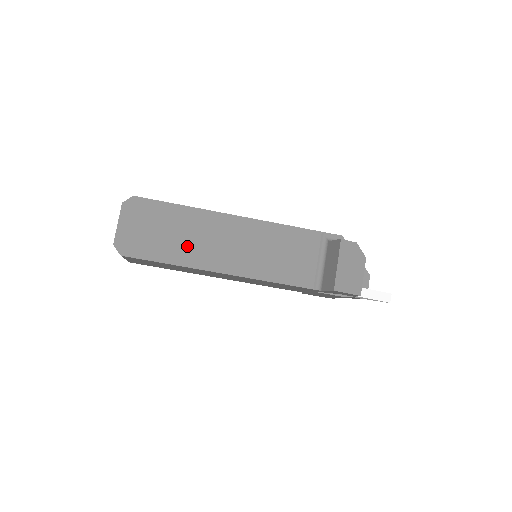
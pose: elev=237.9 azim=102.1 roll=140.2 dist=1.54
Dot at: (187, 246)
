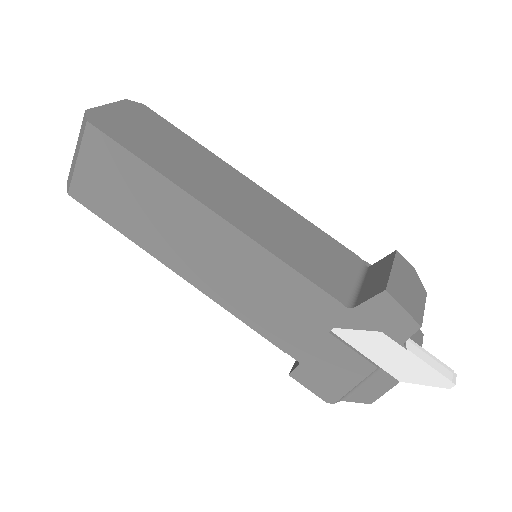
Dot at: (182, 167)
